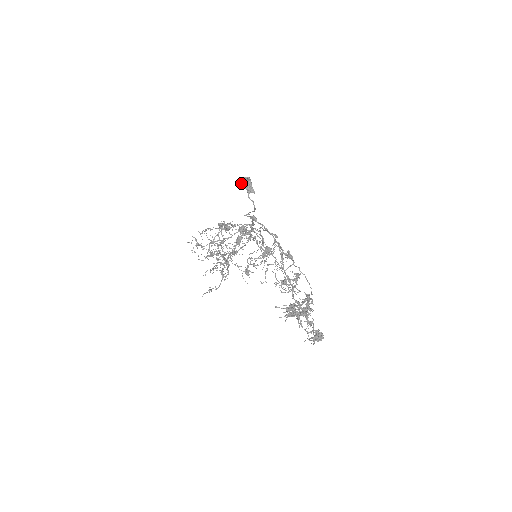
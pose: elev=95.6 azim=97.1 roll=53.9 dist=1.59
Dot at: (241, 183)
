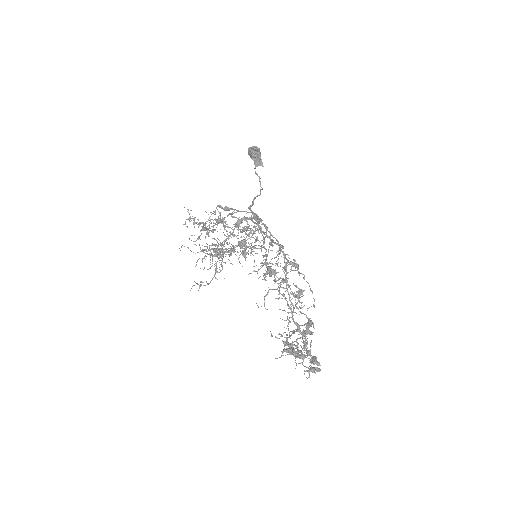
Dot at: (248, 152)
